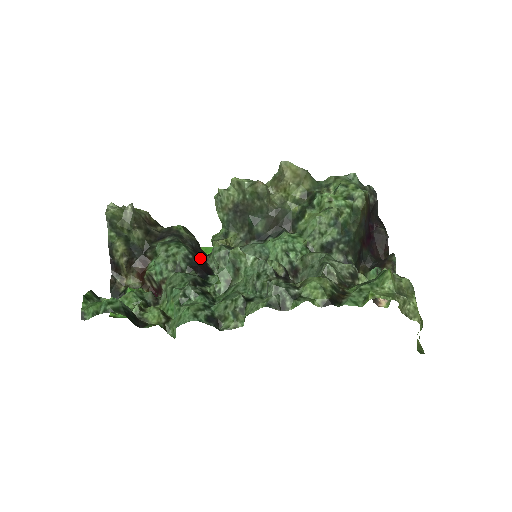
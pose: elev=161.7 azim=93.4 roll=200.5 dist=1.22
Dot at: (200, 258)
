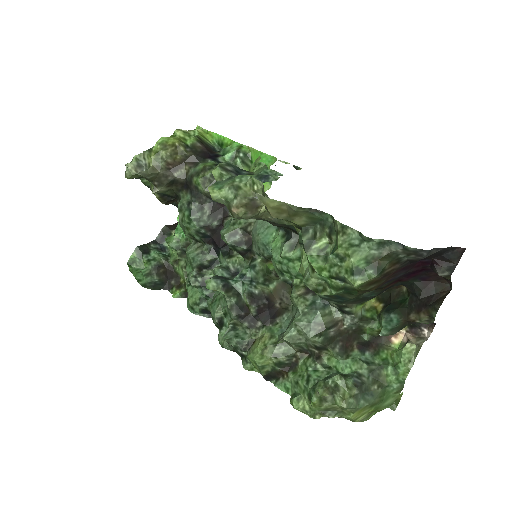
Dot at: (216, 227)
